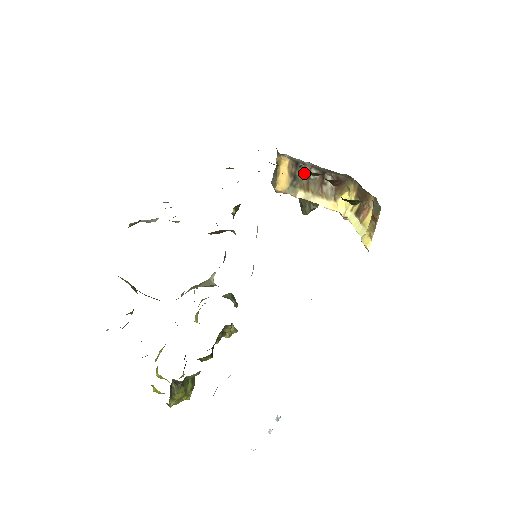
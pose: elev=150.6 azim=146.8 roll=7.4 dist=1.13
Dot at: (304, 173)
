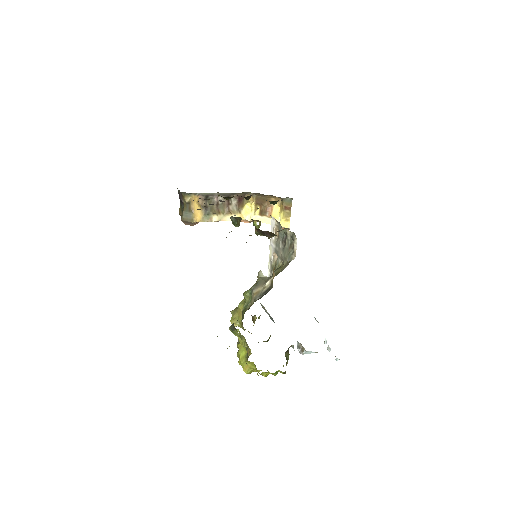
Dot at: (213, 202)
